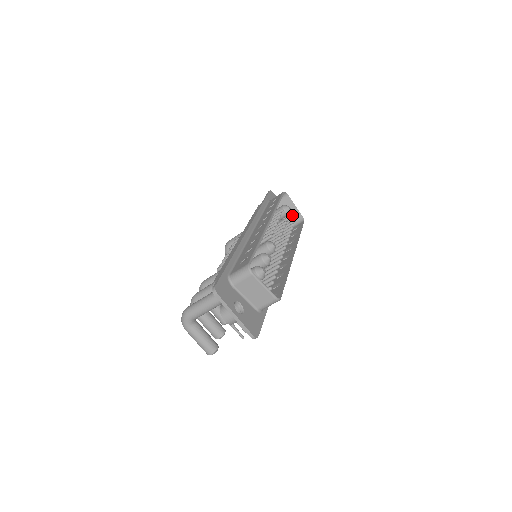
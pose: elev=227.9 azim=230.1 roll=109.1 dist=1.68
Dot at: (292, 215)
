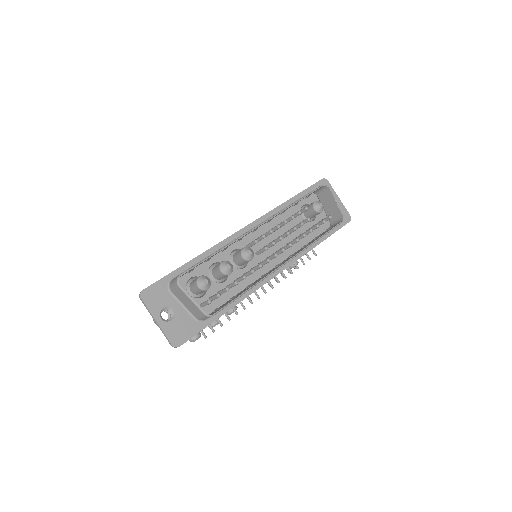
Dot at: (333, 212)
